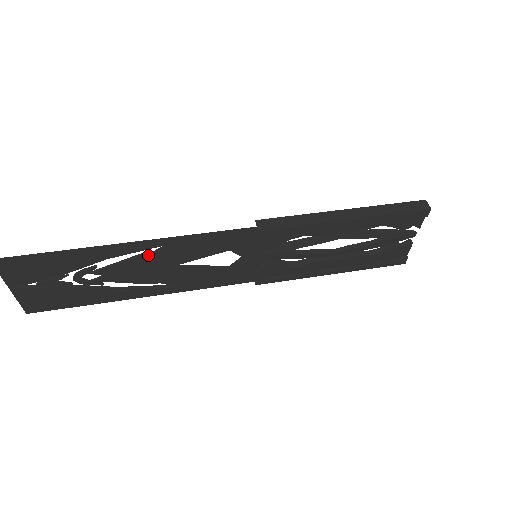
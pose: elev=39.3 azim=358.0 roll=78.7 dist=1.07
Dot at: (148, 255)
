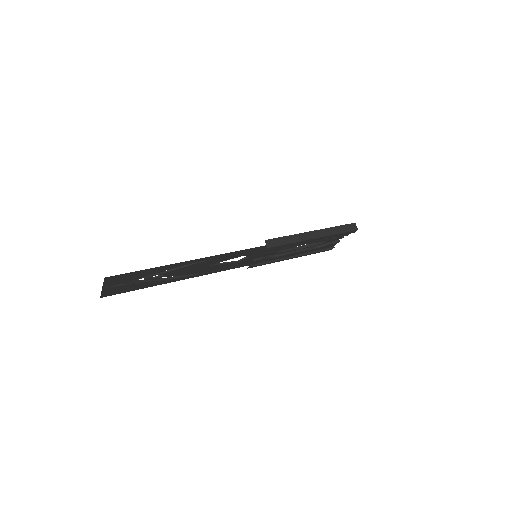
Dot at: (198, 263)
